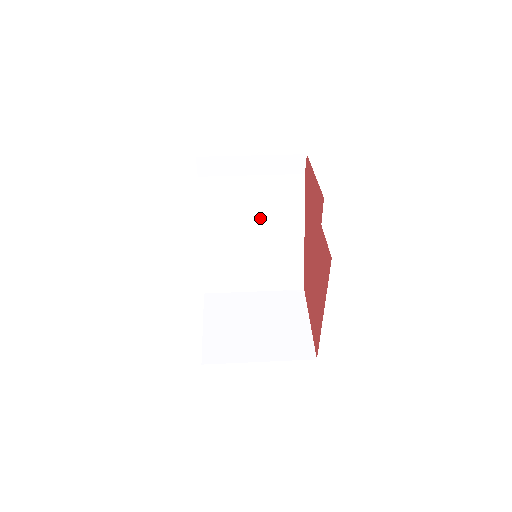
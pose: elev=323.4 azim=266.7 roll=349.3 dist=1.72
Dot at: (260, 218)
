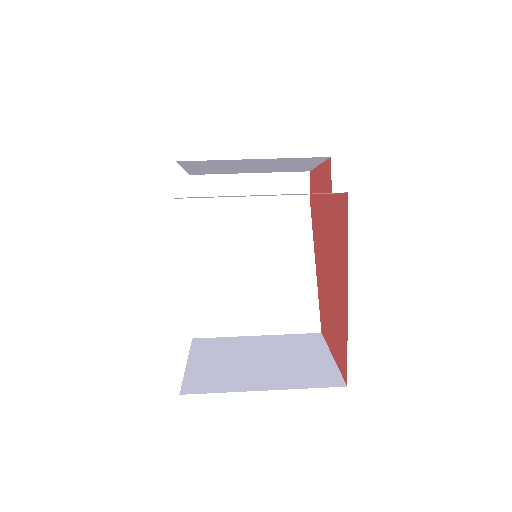
Dot at: (262, 244)
